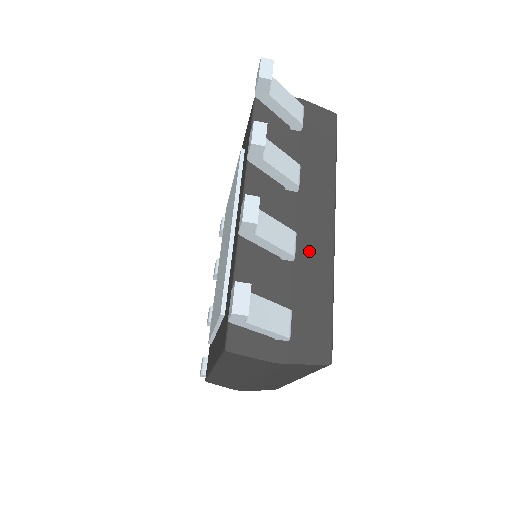
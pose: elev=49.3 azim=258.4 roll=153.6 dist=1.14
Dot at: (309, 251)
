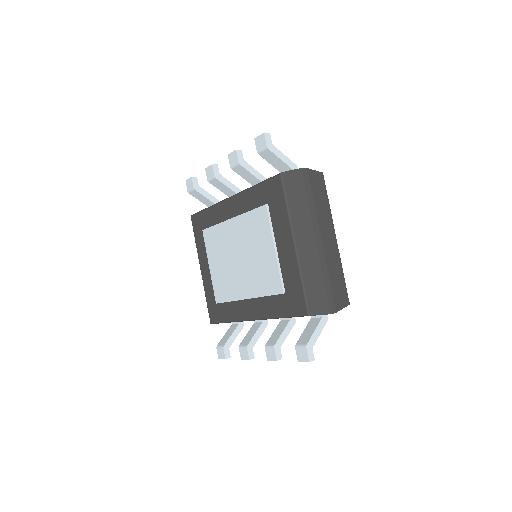
Dot at: occluded
